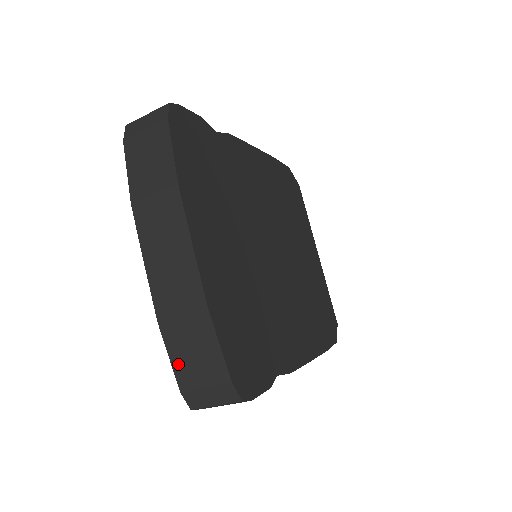
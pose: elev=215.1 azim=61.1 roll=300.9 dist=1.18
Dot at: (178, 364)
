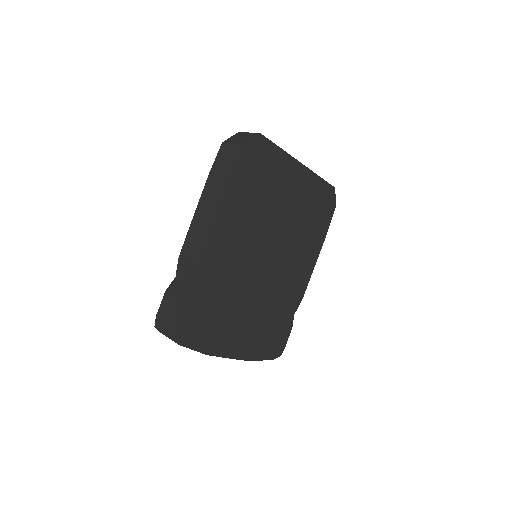
Dot at: occluded
